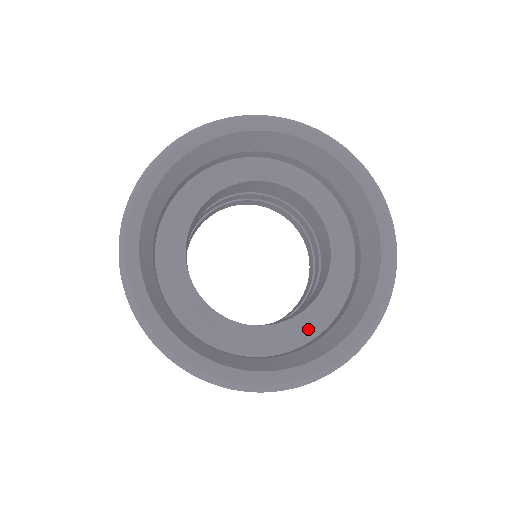
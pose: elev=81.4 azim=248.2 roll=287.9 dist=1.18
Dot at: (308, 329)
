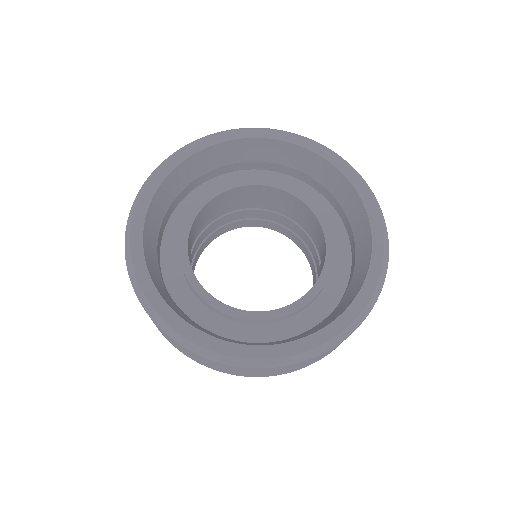
Dot at: (327, 300)
